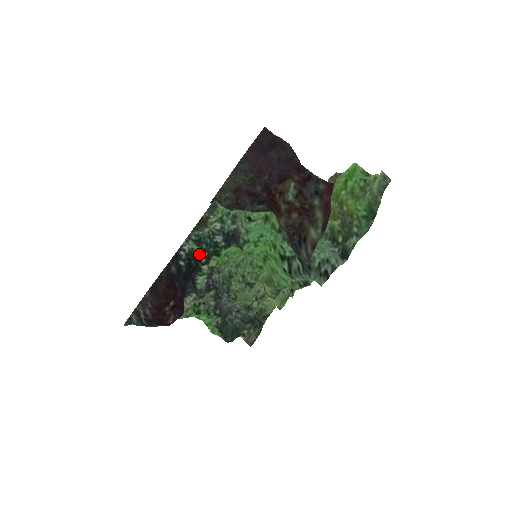
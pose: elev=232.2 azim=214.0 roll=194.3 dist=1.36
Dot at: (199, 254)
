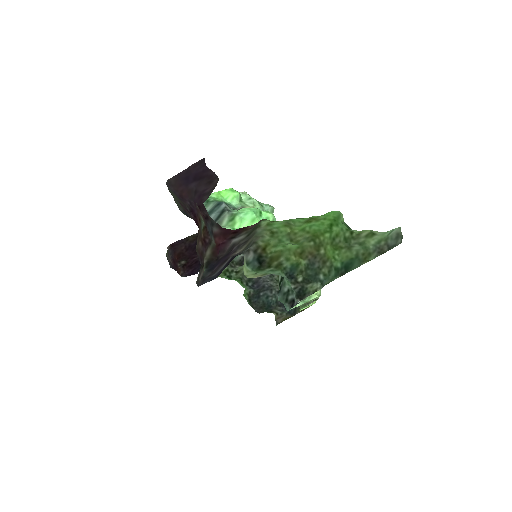
Dot at: occluded
